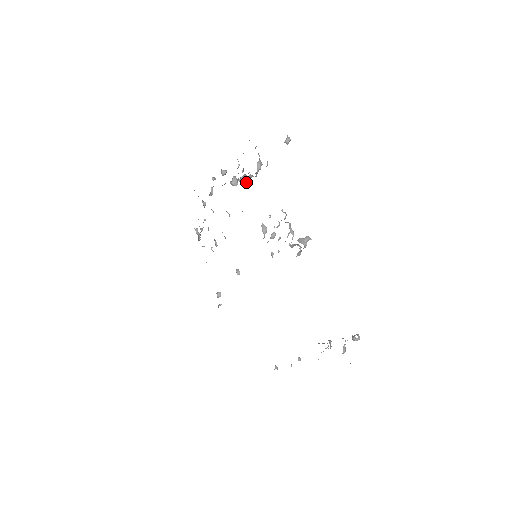
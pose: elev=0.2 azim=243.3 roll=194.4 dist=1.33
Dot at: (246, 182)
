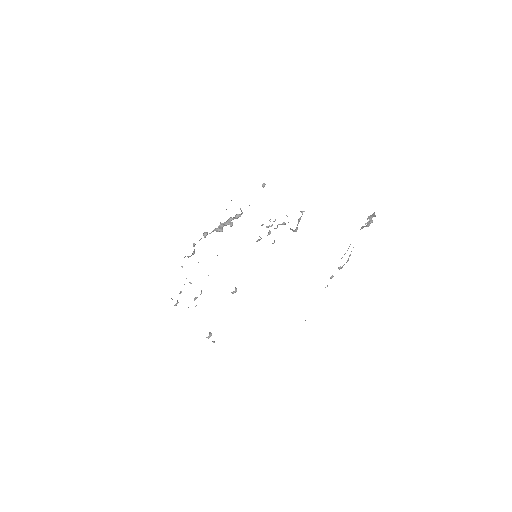
Dot at: (232, 224)
